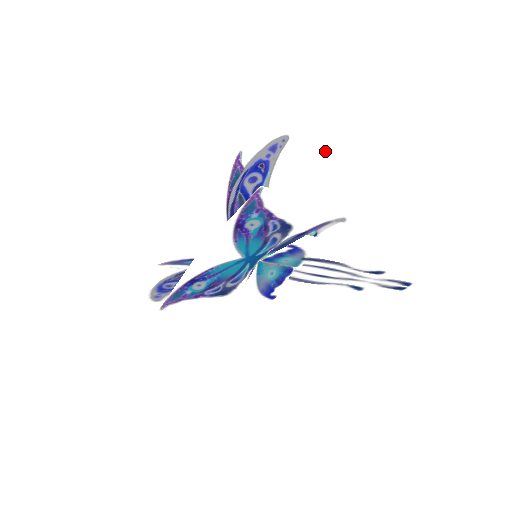
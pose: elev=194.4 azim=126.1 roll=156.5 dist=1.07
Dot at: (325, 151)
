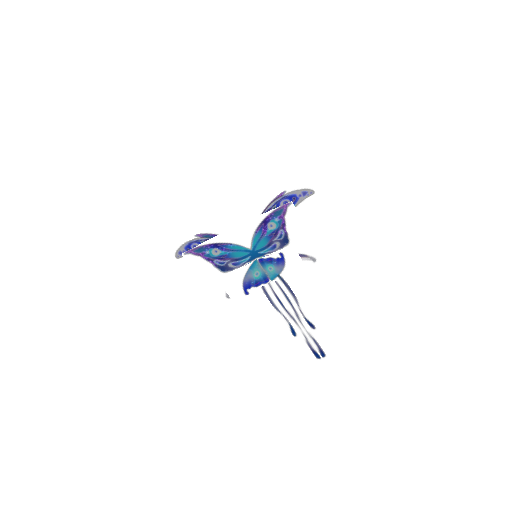
Dot at: (326, 214)
